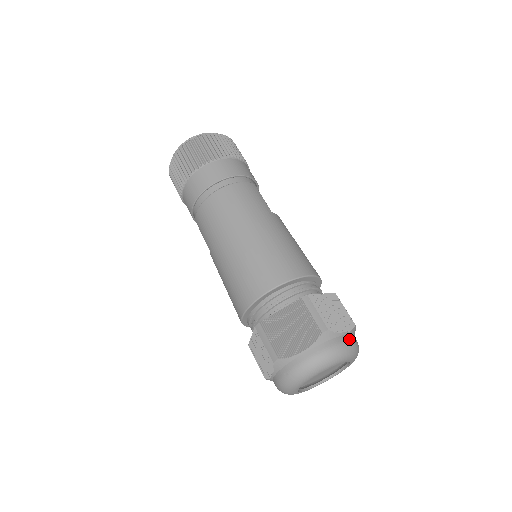
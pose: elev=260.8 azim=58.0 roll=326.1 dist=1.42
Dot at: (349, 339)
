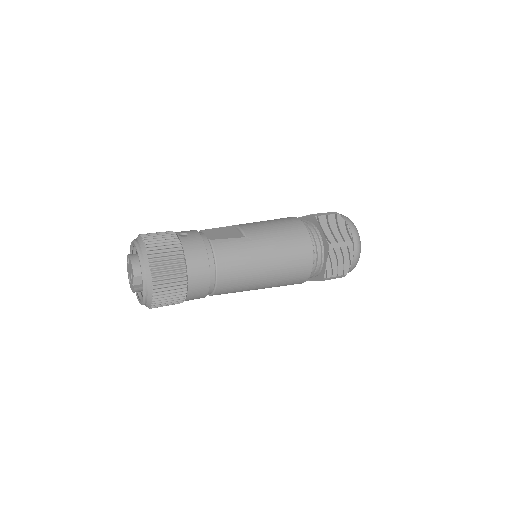
Dot at: (351, 226)
